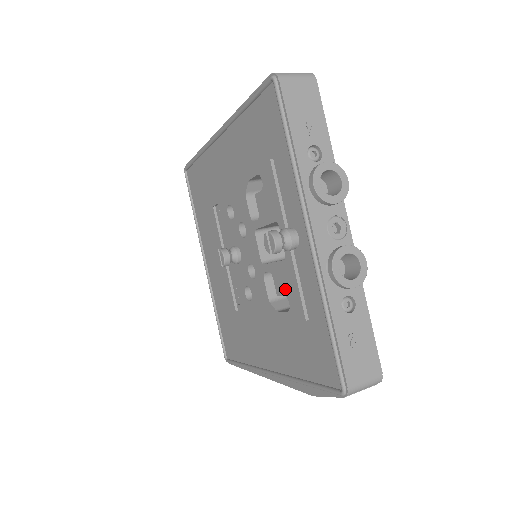
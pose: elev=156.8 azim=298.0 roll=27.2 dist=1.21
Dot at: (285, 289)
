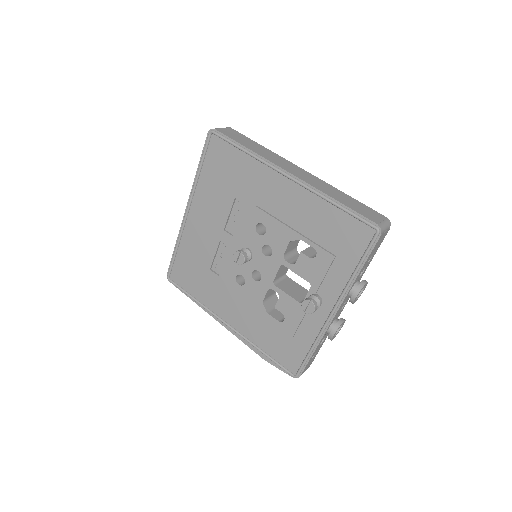
Dot at: (287, 313)
